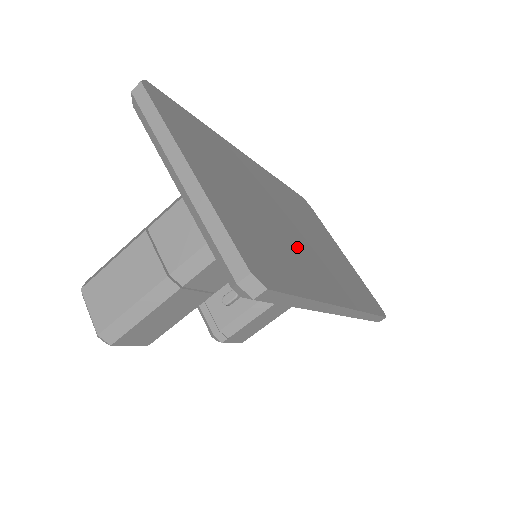
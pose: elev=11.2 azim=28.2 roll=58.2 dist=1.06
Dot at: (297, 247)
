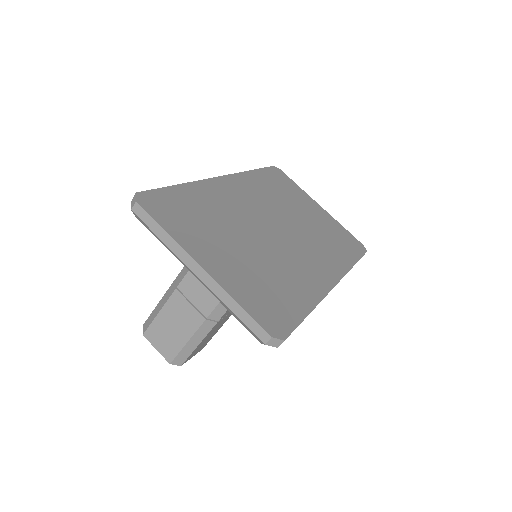
Dot at: (288, 257)
